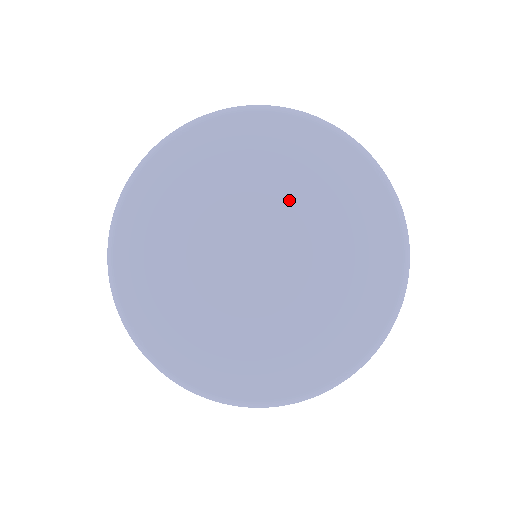
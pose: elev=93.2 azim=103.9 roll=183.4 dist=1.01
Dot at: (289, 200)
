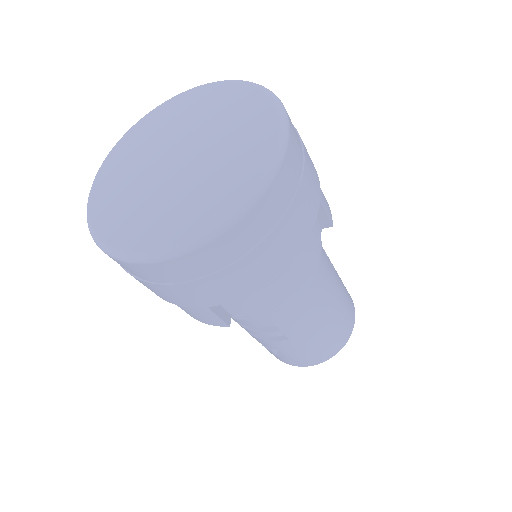
Dot at: (220, 138)
